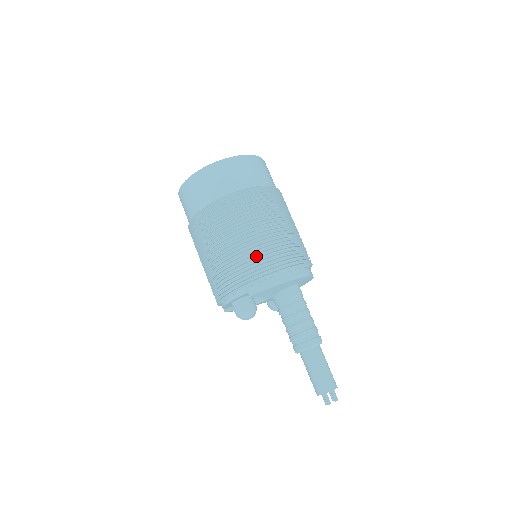
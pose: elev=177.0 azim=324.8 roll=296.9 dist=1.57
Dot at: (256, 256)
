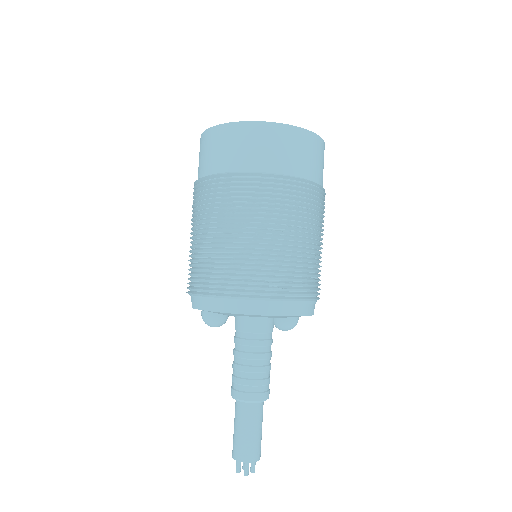
Dot at: (203, 265)
